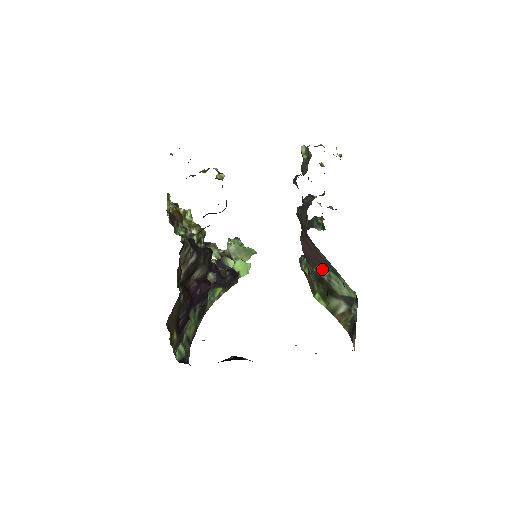
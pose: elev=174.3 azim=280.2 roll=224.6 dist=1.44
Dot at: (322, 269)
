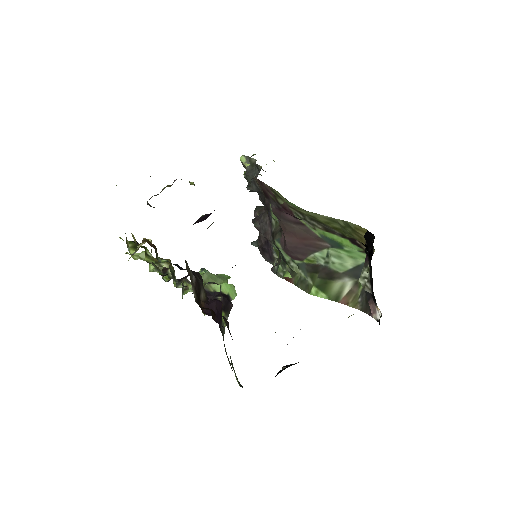
Dot at: (316, 253)
